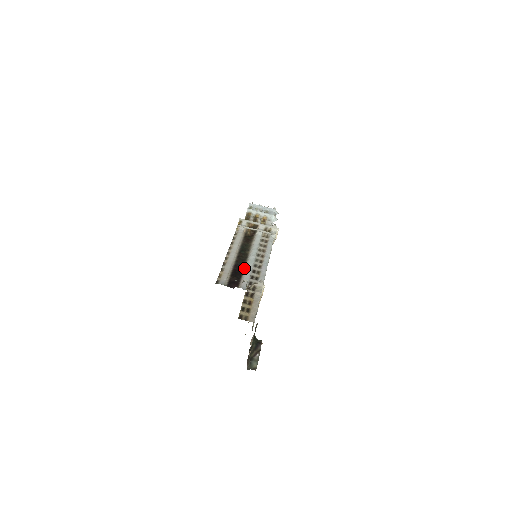
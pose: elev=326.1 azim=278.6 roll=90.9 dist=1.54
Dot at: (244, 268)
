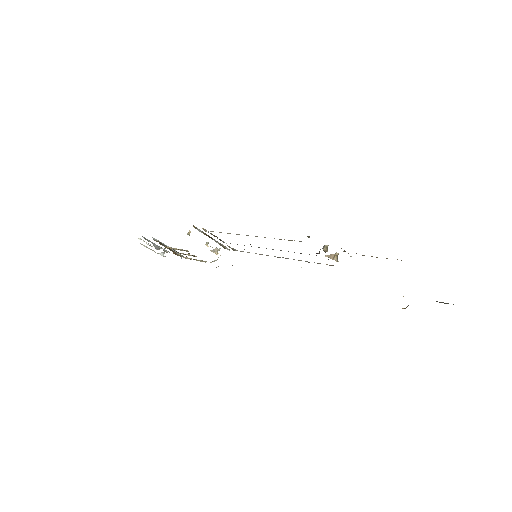
Dot at: occluded
